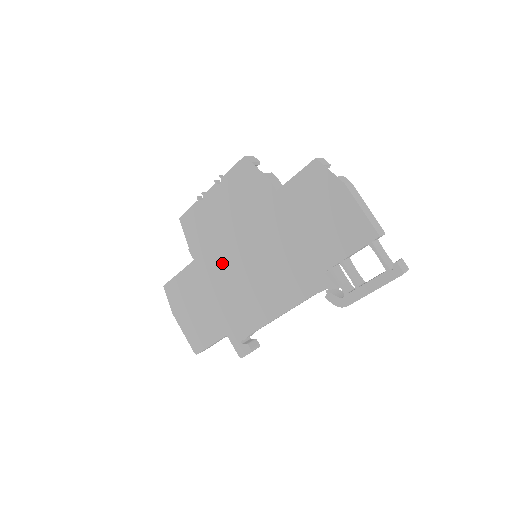
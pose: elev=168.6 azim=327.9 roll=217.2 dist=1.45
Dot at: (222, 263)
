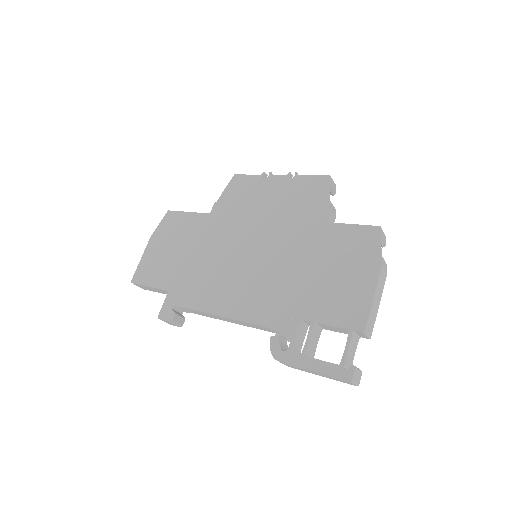
Dot at: (227, 235)
